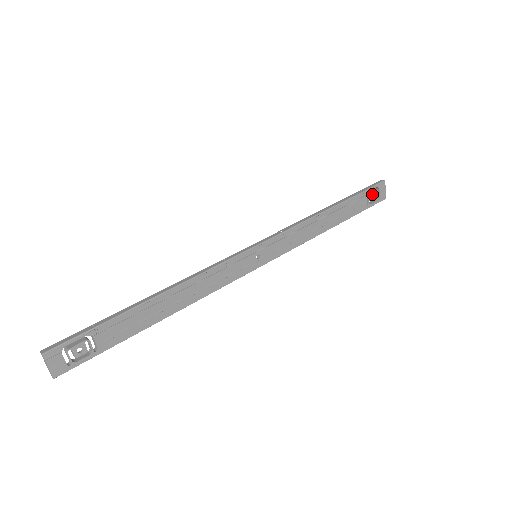
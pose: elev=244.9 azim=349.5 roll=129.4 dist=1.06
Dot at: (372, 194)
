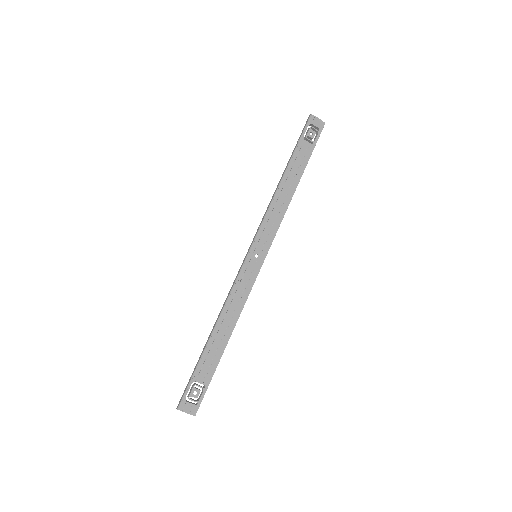
Dot at: (309, 134)
